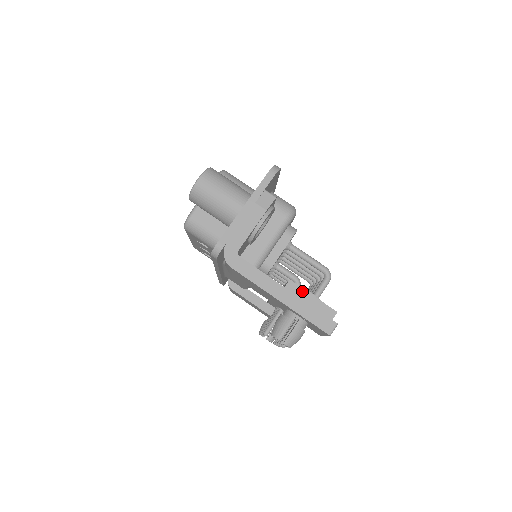
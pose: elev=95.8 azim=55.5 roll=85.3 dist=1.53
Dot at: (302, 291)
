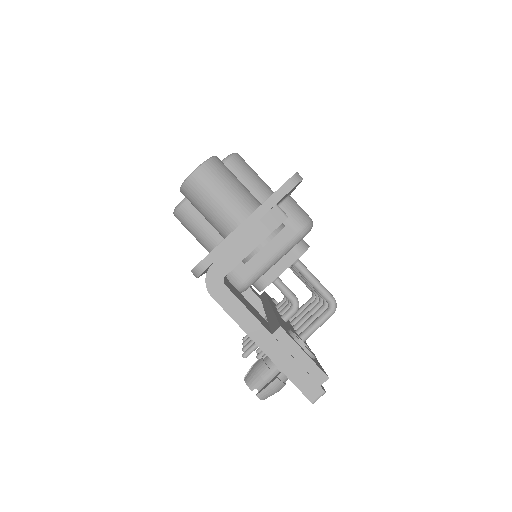
Dot at: (292, 343)
